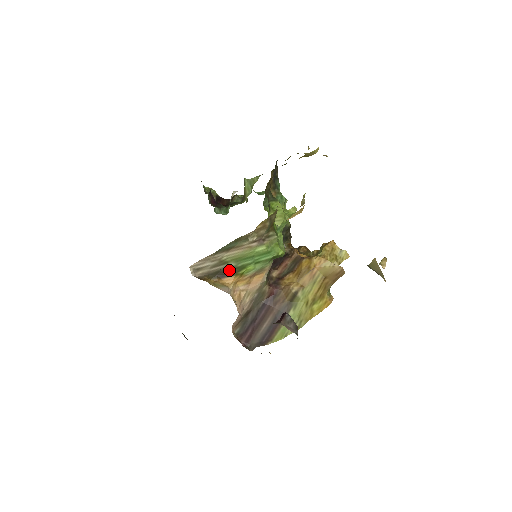
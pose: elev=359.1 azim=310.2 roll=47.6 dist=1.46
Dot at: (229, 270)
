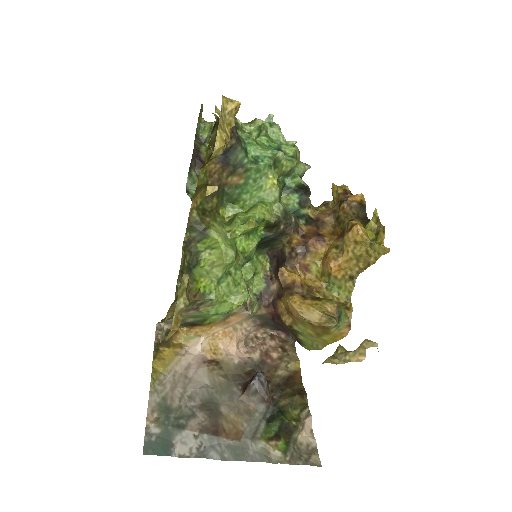
Dot at: (193, 323)
